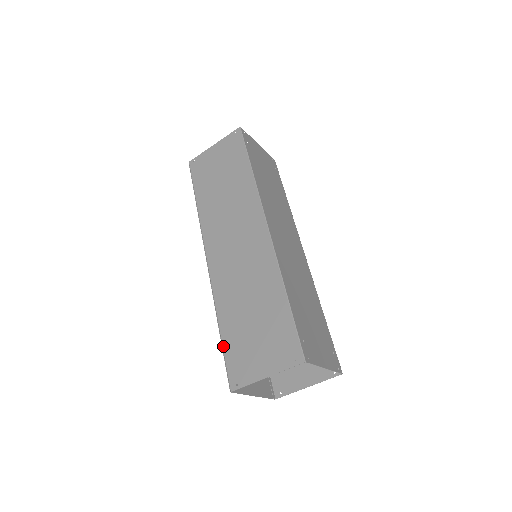
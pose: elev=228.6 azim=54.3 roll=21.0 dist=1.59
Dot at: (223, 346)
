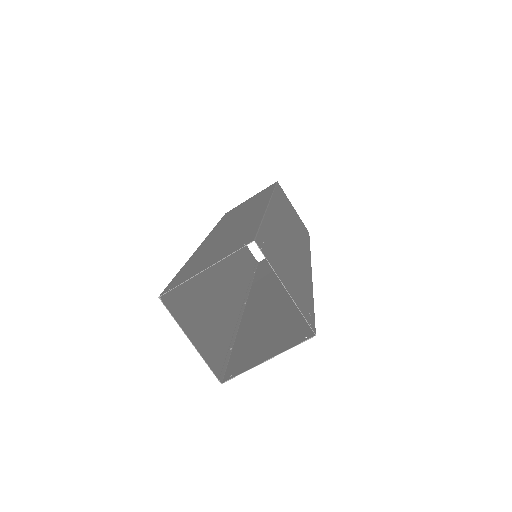
Dot at: (177, 274)
